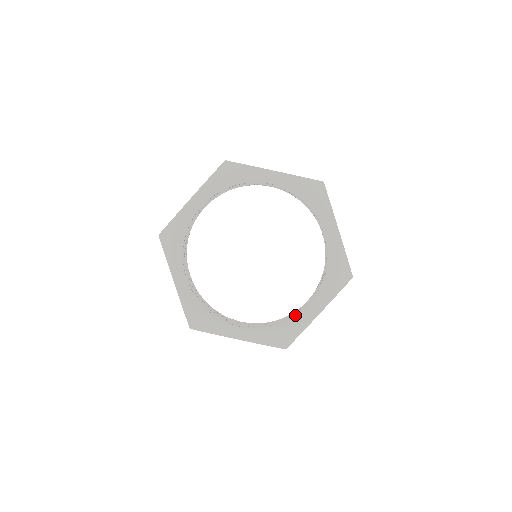
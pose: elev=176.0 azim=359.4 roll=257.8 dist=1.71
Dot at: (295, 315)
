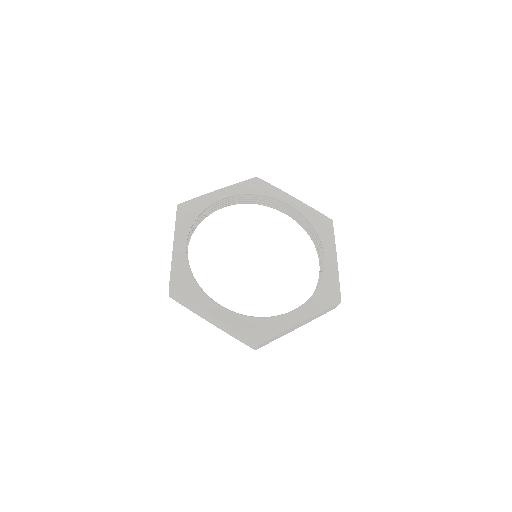
Dot at: (278, 315)
